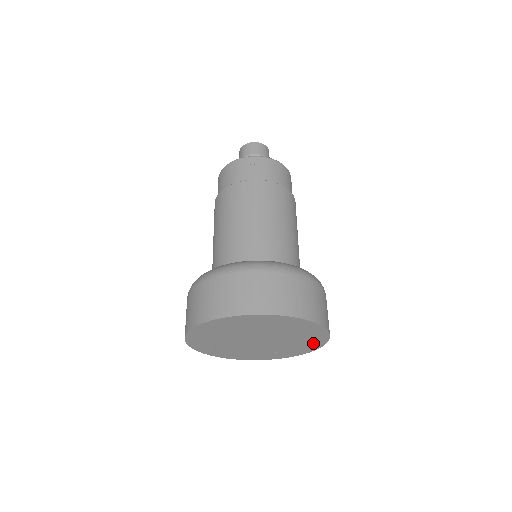
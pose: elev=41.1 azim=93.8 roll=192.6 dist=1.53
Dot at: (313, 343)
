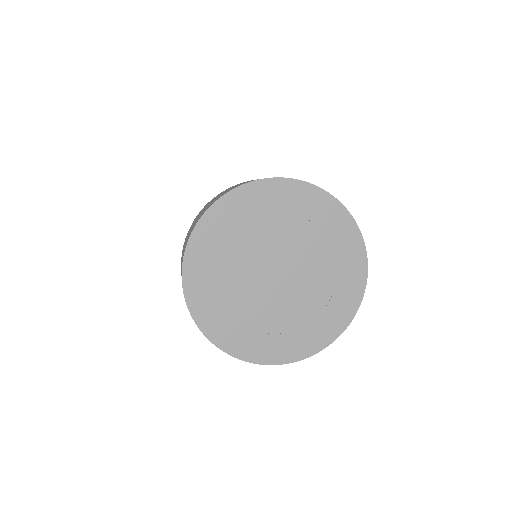
Dot at: (310, 338)
